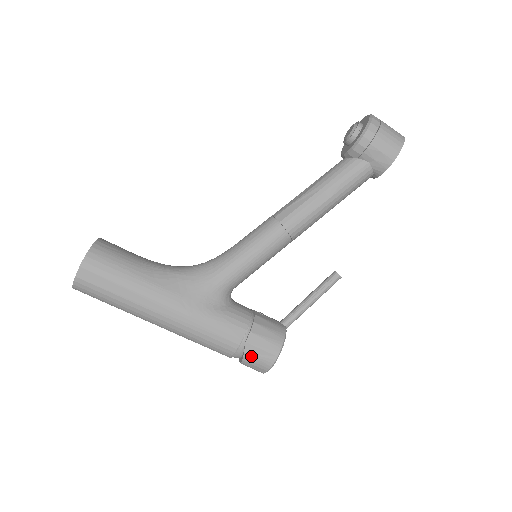
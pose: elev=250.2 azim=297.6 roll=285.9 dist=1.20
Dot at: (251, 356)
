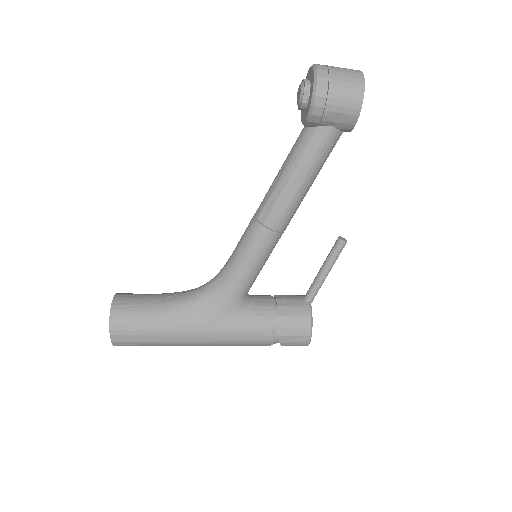
Dot at: (287, 343)
